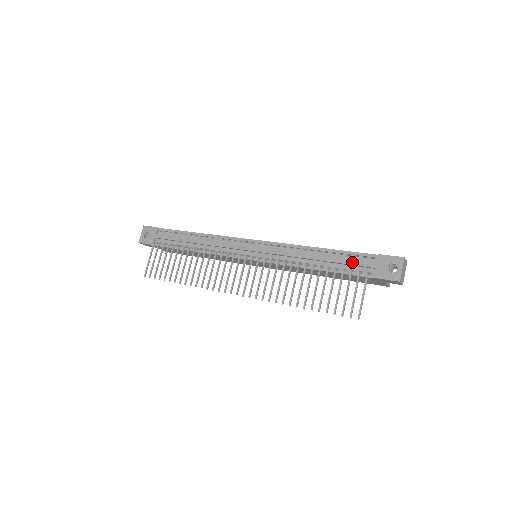
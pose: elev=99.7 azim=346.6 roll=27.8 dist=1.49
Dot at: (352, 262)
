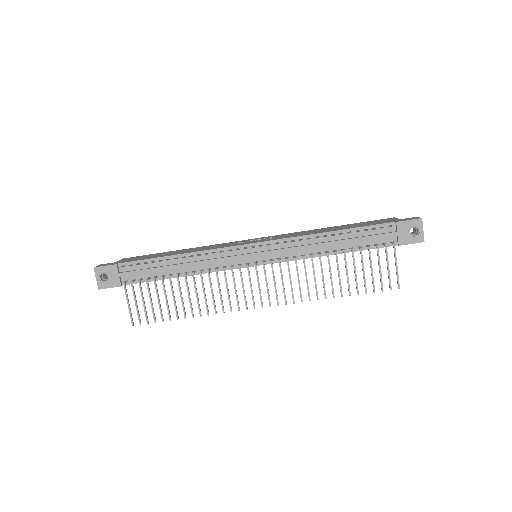
Dot at: (373, 237)
